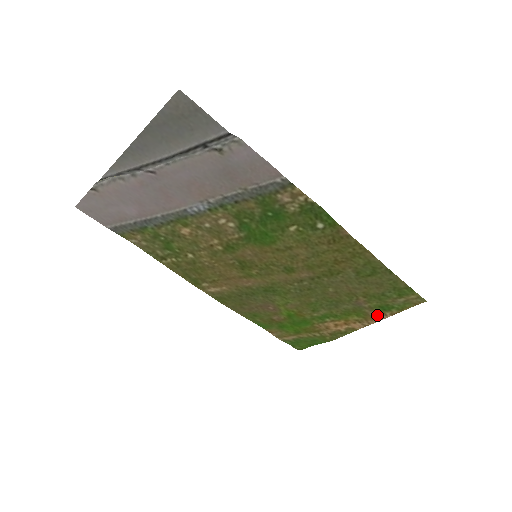
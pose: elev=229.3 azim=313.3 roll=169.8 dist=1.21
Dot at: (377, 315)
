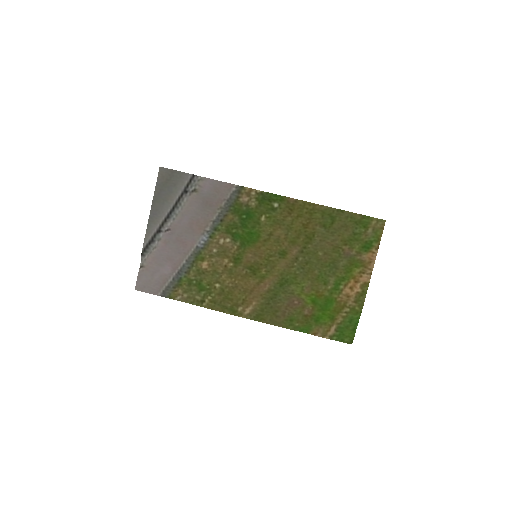
Dot at: (368, 257)
